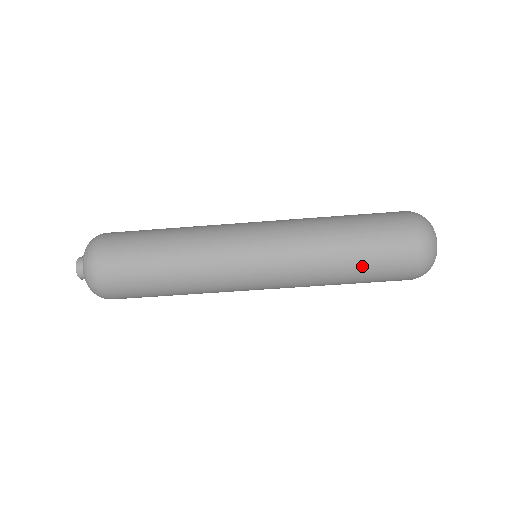
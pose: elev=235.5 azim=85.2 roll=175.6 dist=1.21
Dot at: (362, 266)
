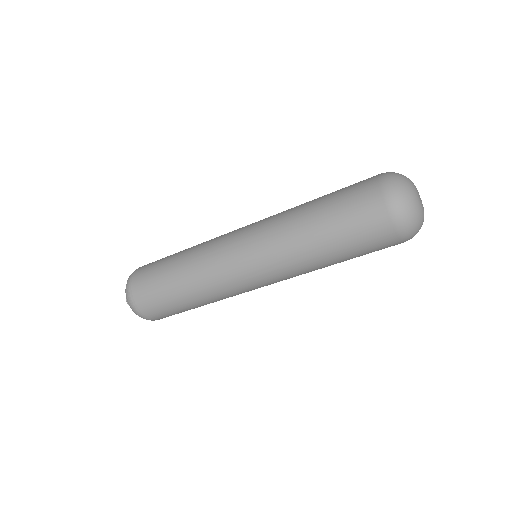
Dot at: occluded
